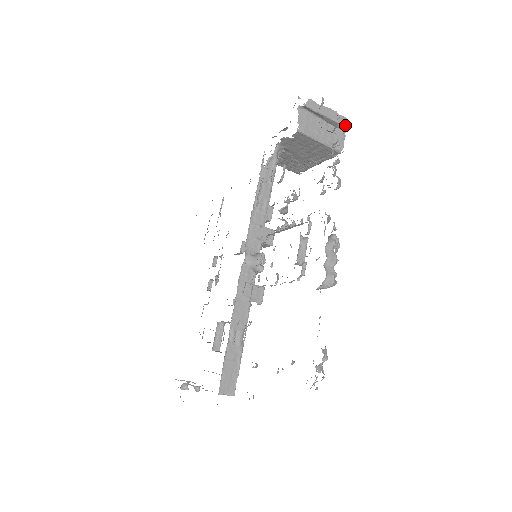
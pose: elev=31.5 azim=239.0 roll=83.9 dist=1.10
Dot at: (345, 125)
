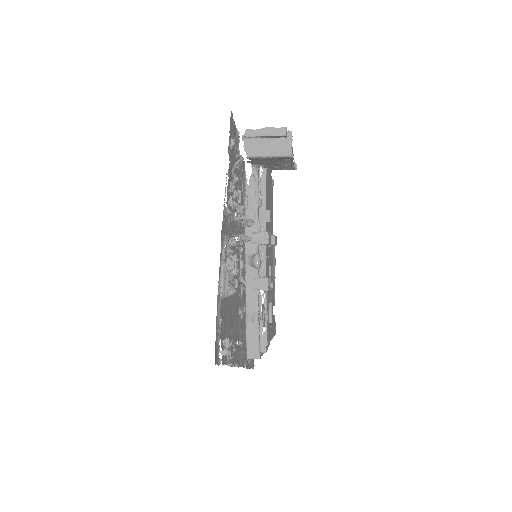
Dot at: (285, 134)
